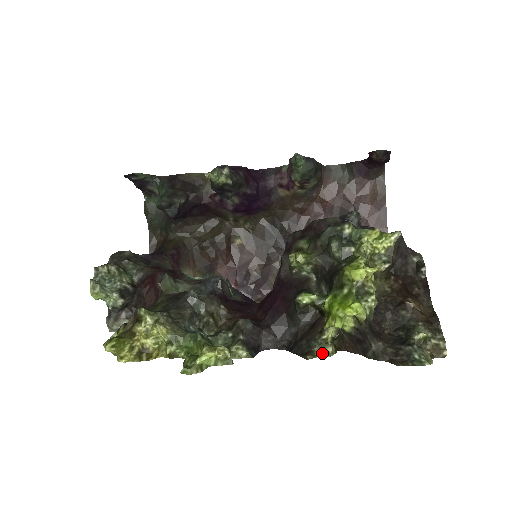
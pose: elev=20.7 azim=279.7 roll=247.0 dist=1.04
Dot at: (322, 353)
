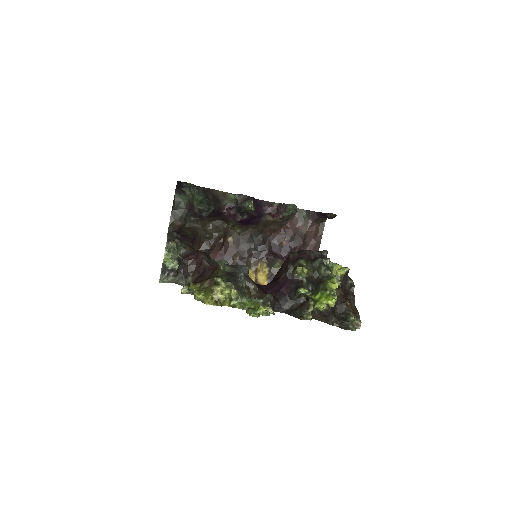
Dot at: (307, 318)
